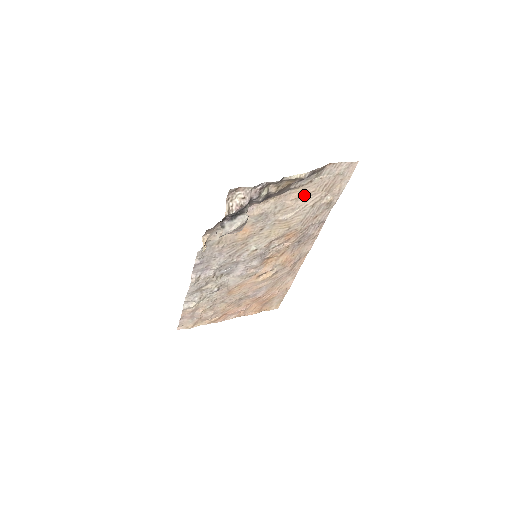
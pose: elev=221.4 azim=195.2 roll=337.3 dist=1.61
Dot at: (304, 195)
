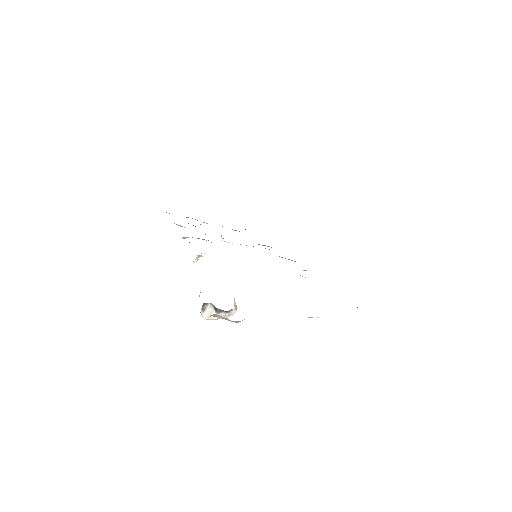
Dot at: occluded
